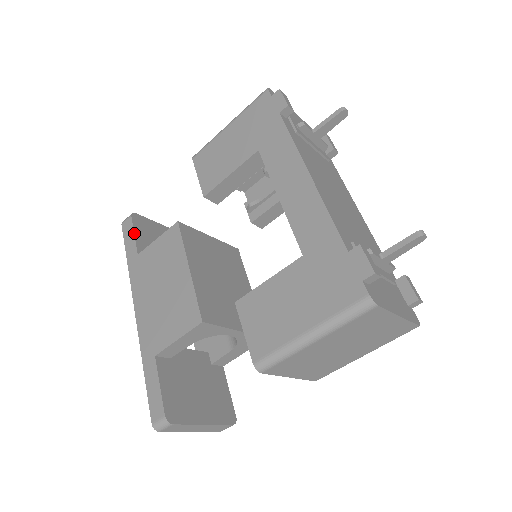
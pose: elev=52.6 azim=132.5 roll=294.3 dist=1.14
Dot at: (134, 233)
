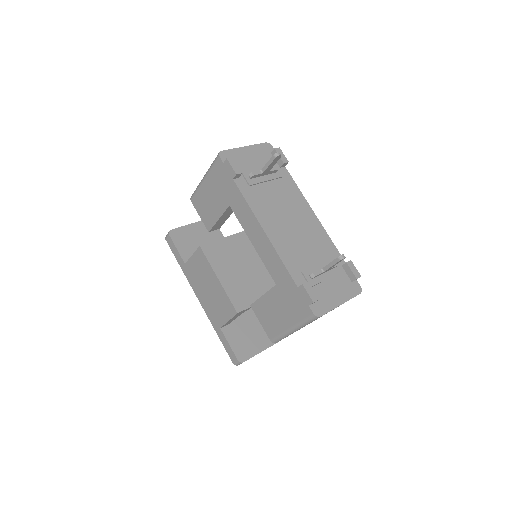
Dot at: (176, 248)
